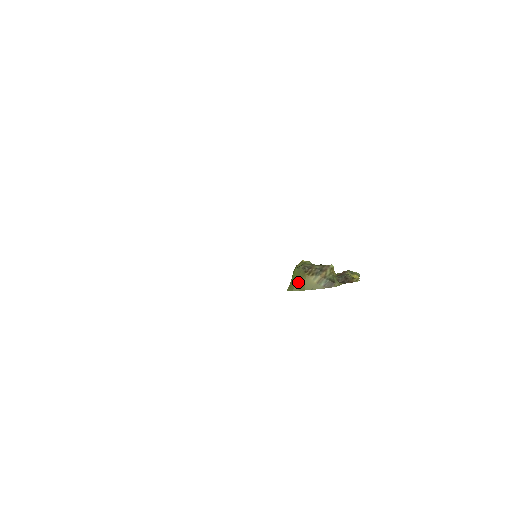
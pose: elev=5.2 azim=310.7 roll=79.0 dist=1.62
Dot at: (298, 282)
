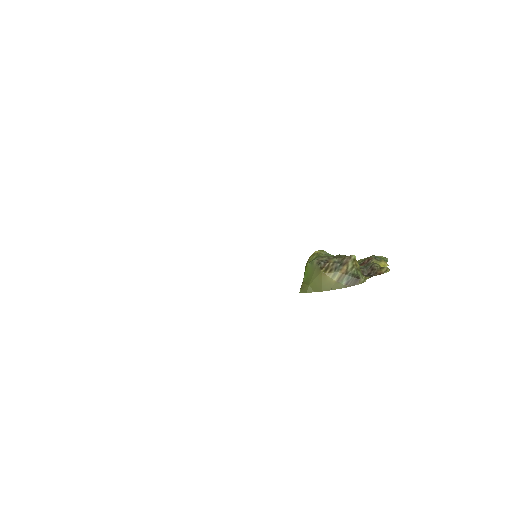
Dot at: (313, 281)
